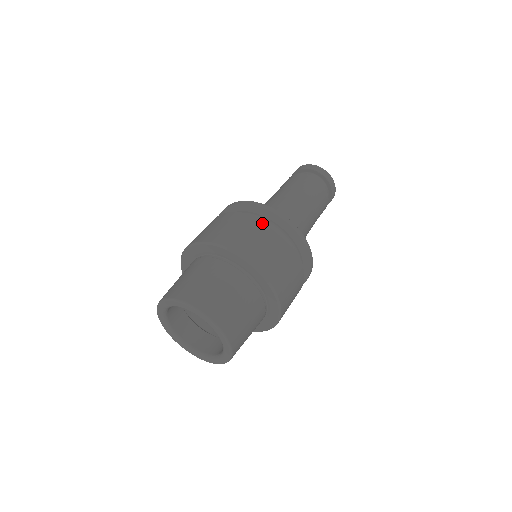
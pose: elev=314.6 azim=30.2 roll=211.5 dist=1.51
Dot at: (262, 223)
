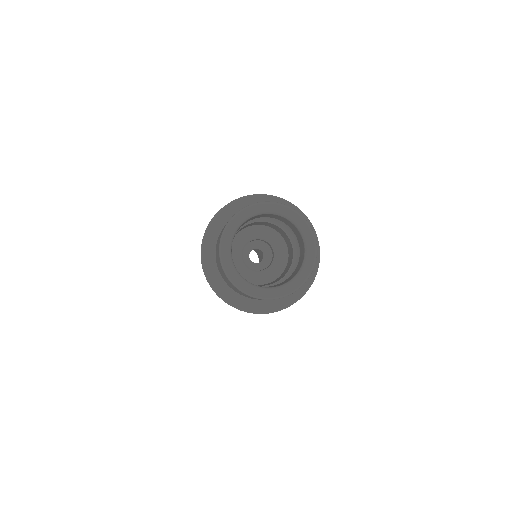
Dot at: occluded
